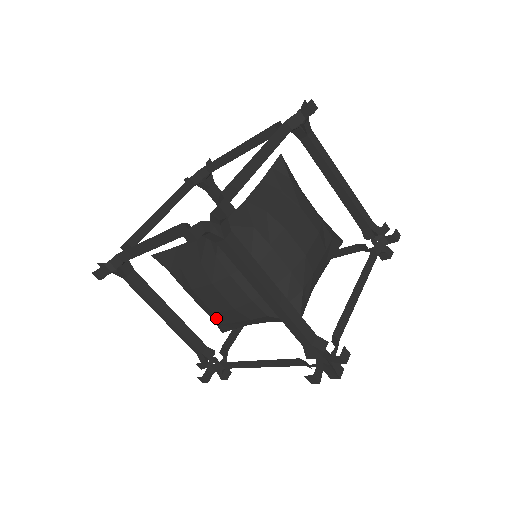
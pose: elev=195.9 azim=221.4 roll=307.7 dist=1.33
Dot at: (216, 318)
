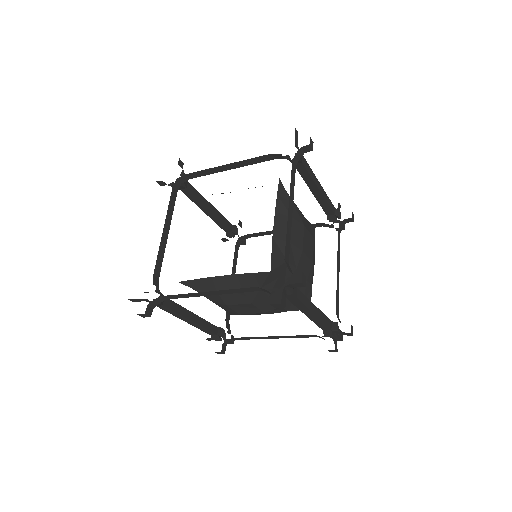
Dot at: occluded
